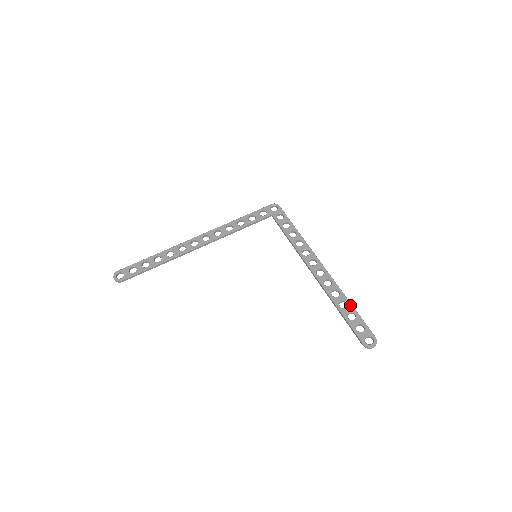
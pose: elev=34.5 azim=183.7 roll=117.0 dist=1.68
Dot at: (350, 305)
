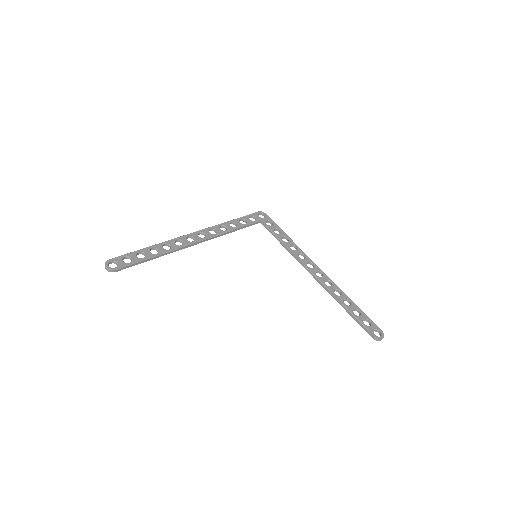
Dot at: (353, 303)
